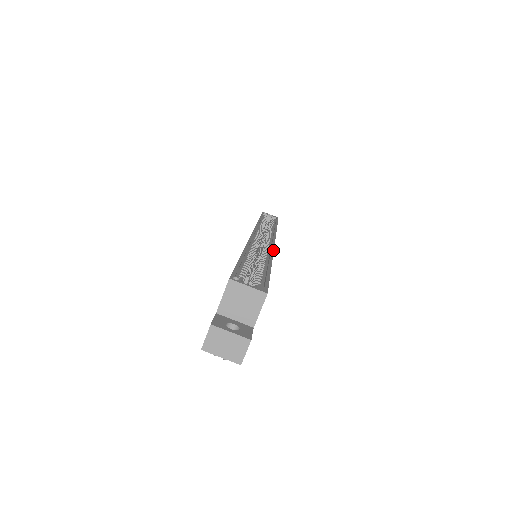
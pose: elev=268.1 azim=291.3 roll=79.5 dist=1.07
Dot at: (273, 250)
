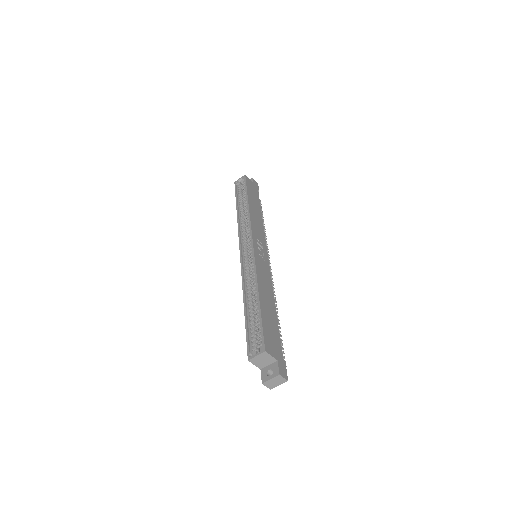
Dot at: (255, 270)
